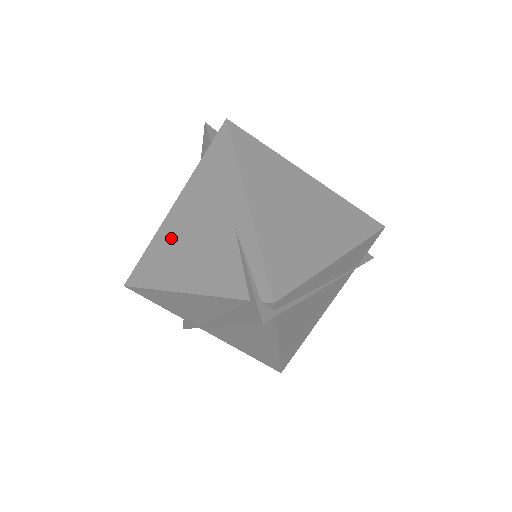
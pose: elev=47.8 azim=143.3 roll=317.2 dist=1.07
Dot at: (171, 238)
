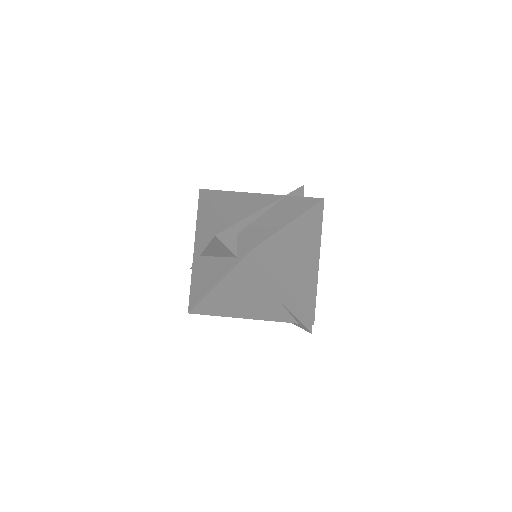
Dot at: (224, 300)
